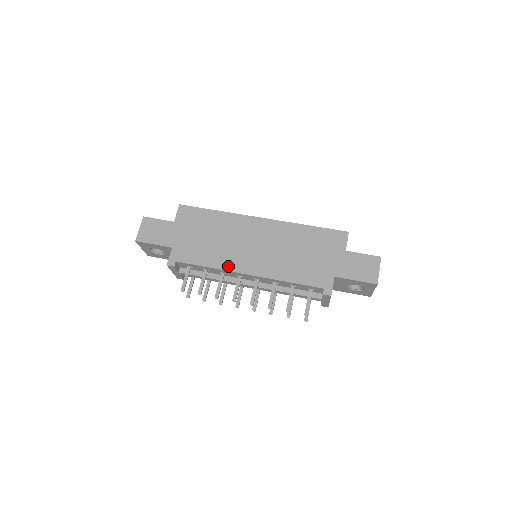
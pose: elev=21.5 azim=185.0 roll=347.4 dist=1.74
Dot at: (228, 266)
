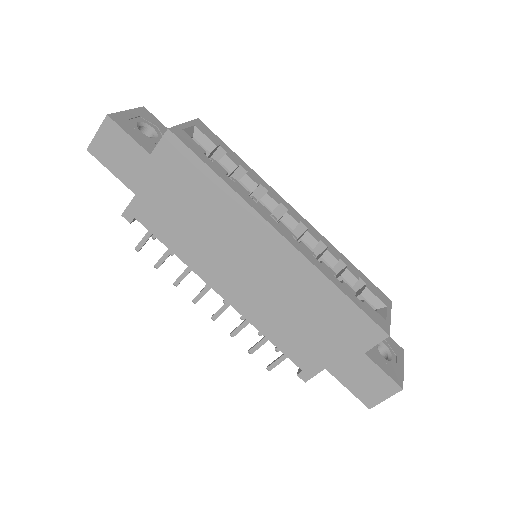
Dot at: (200, 269)
